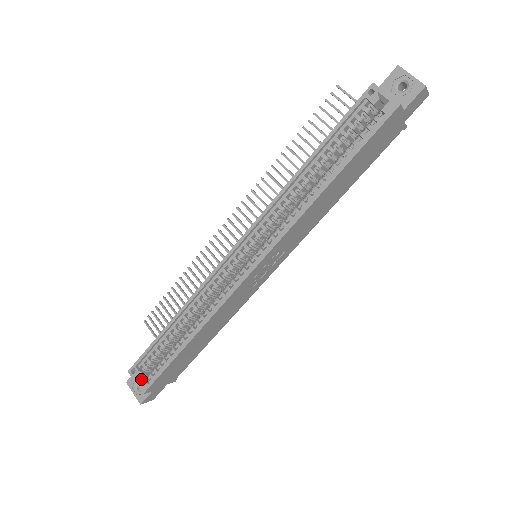
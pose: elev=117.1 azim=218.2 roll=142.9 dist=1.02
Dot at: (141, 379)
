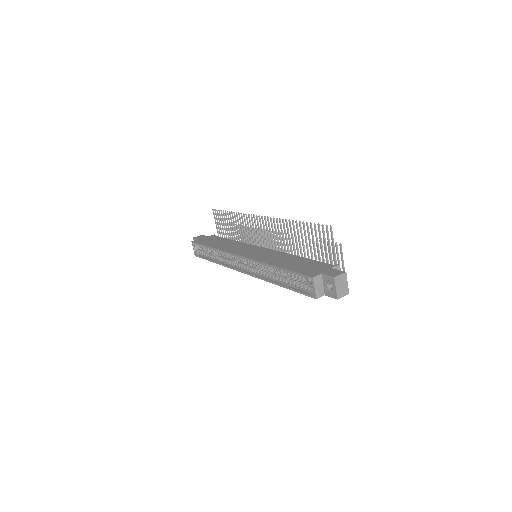
Dot at: (196, 249)
